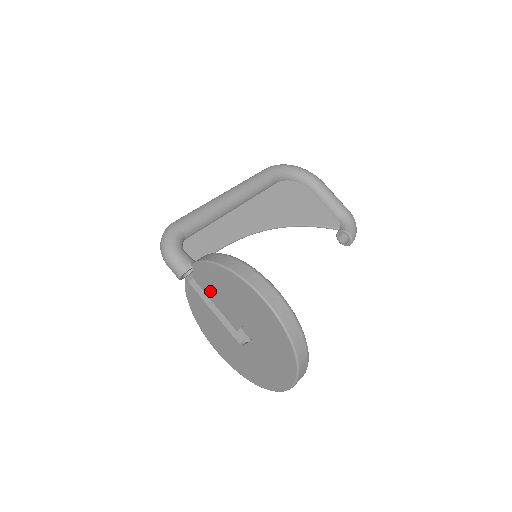
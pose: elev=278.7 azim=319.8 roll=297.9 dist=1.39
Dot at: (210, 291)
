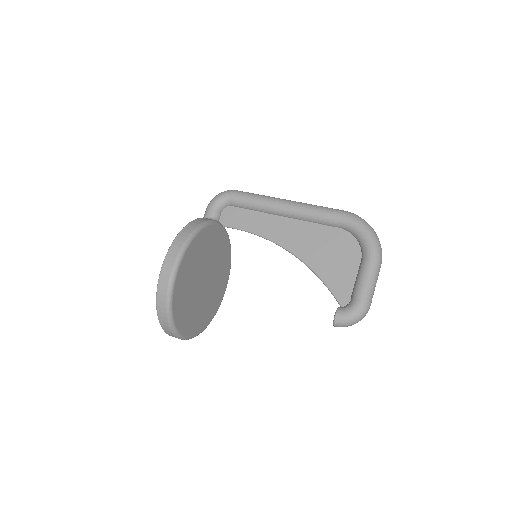
Dot at: occluded
